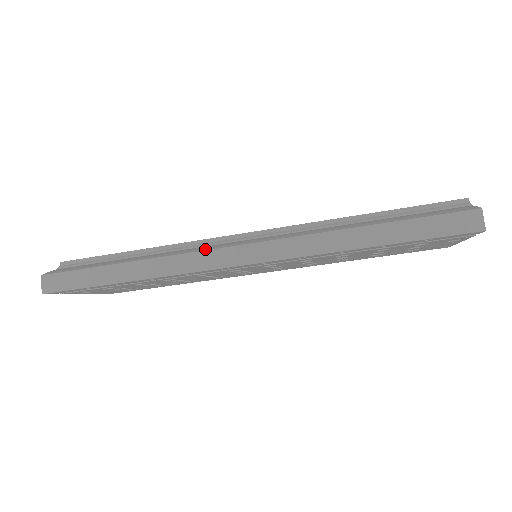
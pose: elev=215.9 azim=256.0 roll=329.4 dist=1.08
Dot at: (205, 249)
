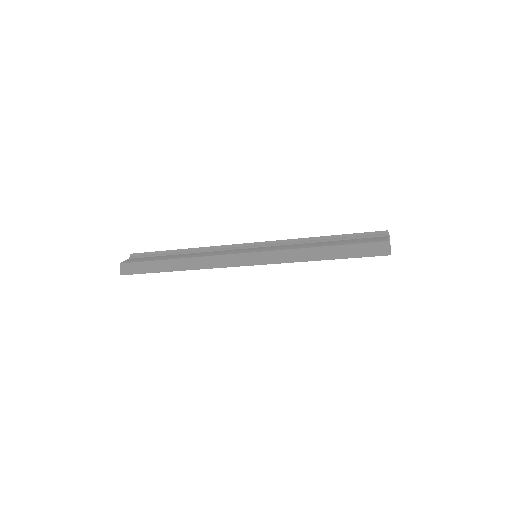
Dot at: (220, 254)
